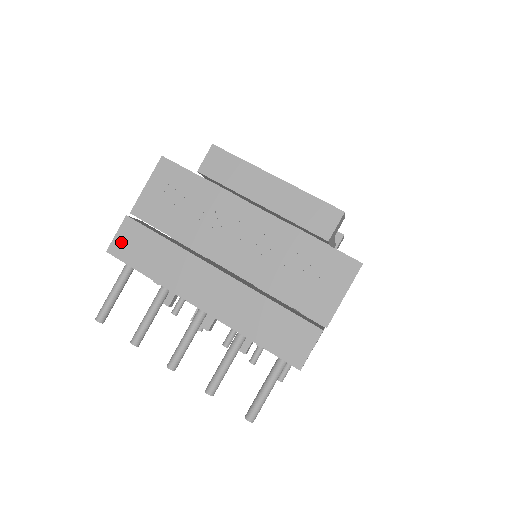
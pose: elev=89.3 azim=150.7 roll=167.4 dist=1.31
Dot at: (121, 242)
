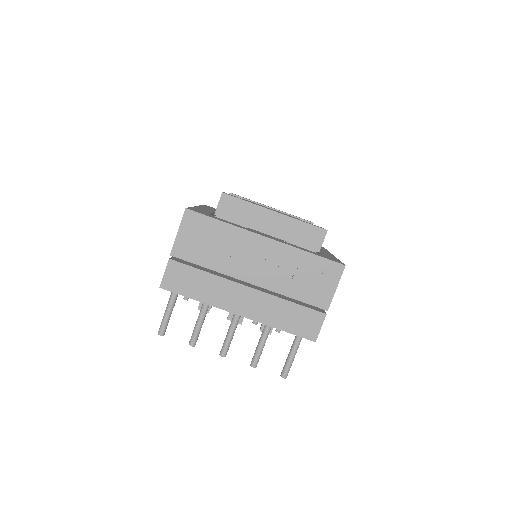
Dot at: (170, 279)
